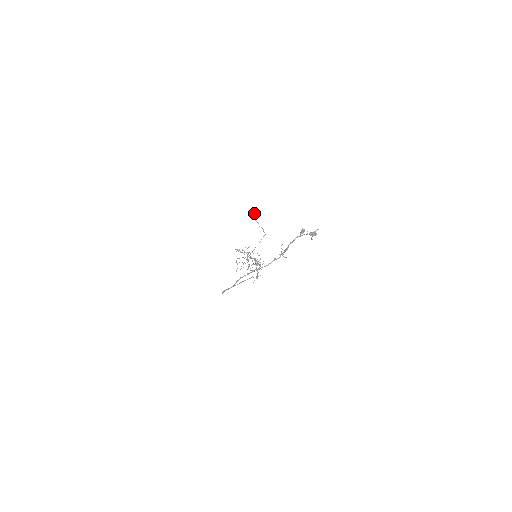
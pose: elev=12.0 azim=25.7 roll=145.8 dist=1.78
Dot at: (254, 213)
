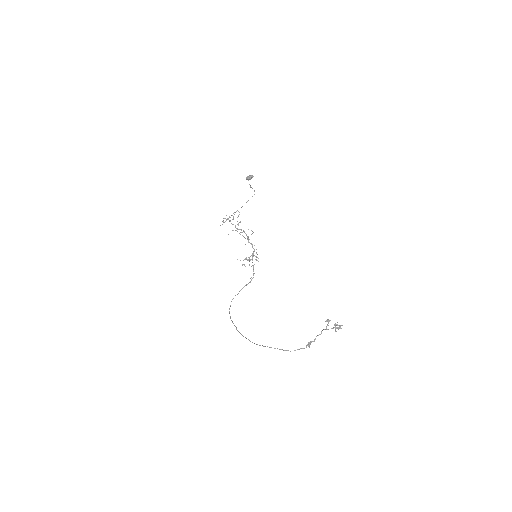
Dot at: (248, 177)
